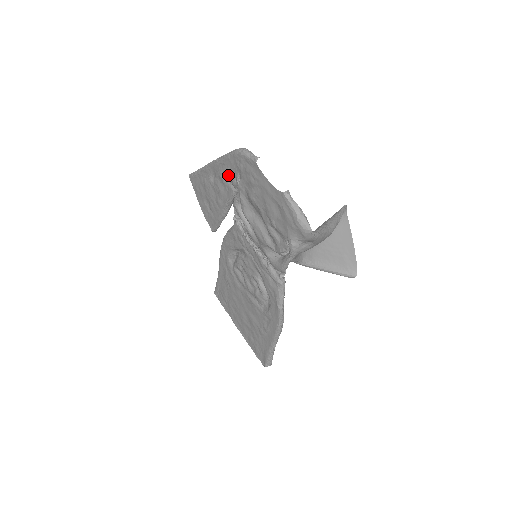
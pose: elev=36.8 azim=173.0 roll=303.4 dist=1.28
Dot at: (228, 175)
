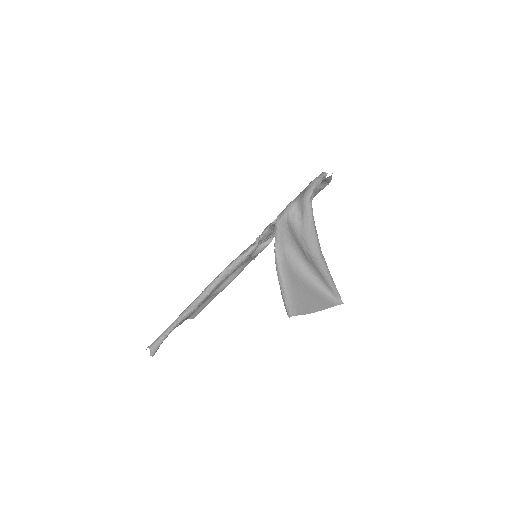
Dot at: occluded
